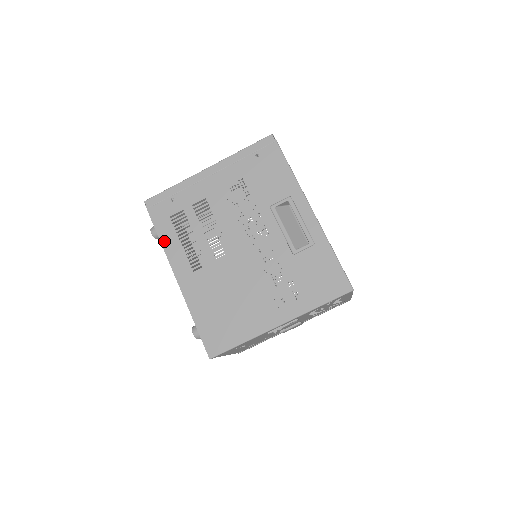
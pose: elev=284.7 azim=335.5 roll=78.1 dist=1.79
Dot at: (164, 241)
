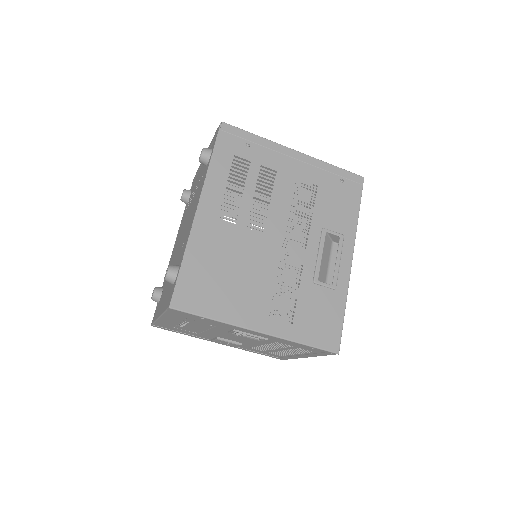
Dot at: (213, 169)
